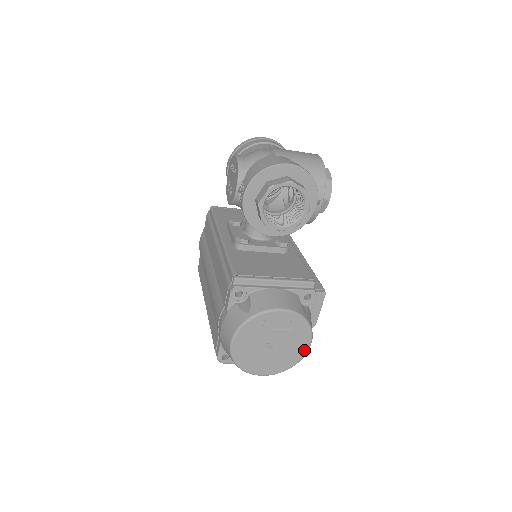
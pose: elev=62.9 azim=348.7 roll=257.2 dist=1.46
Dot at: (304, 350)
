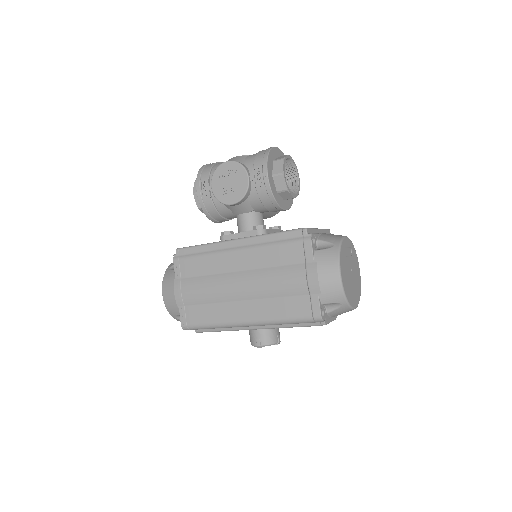
Dot at: (359, 276)
